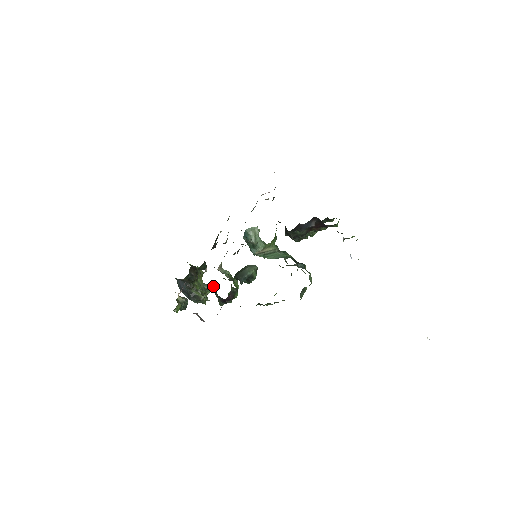
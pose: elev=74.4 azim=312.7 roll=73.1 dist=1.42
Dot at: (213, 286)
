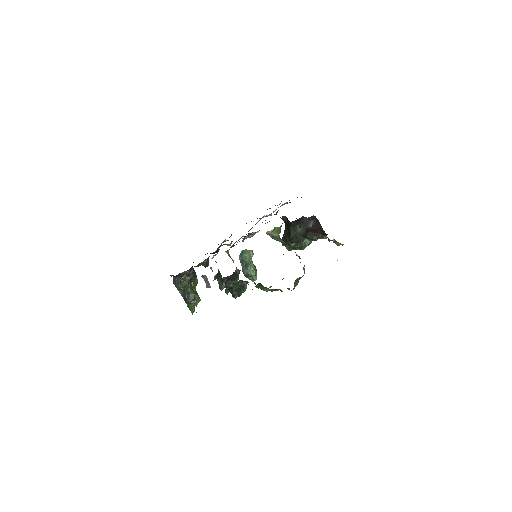
Dot at: (215, 275)
